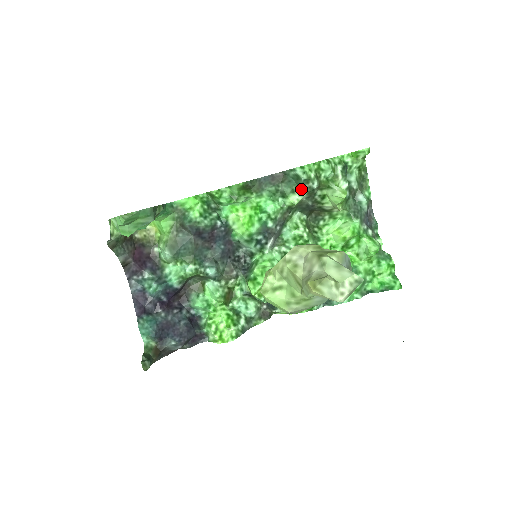
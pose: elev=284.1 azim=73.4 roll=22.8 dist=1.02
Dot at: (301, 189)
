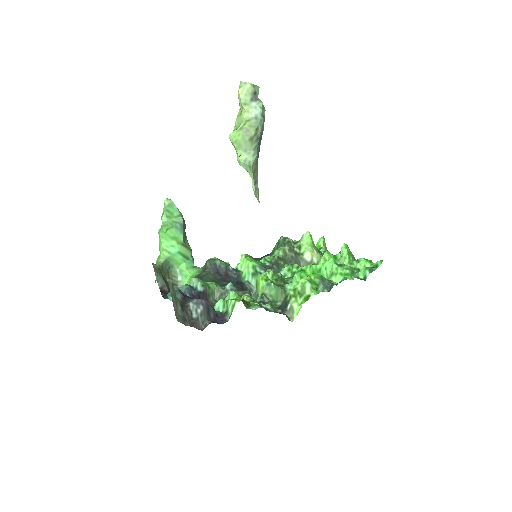
Dot at: (282, 245)
